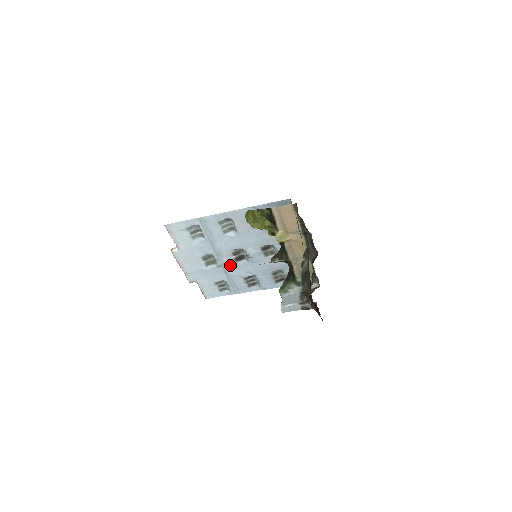
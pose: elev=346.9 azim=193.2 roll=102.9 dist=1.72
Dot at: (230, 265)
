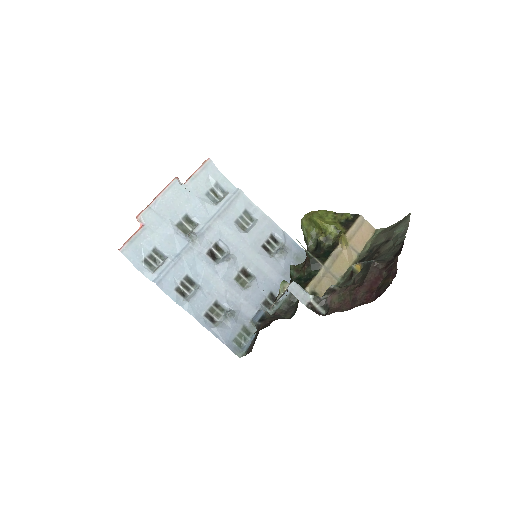
Dot at: (196, 250)
